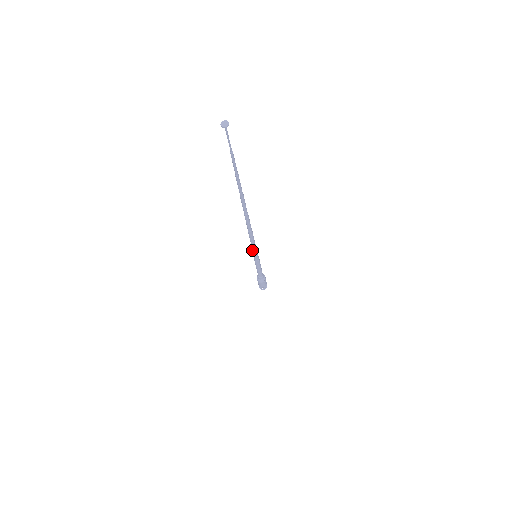
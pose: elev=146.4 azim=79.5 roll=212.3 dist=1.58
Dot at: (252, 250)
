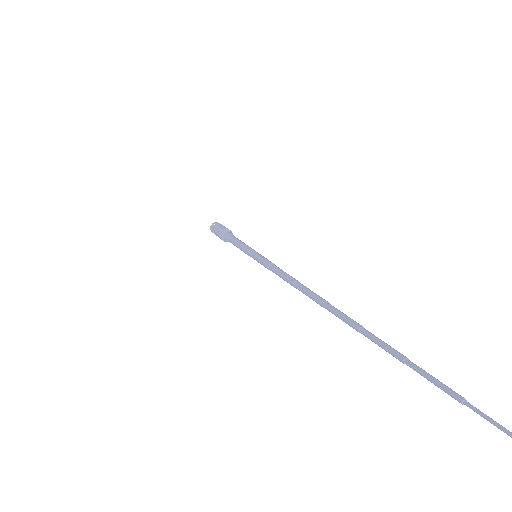
Dot at: (265, 267)
